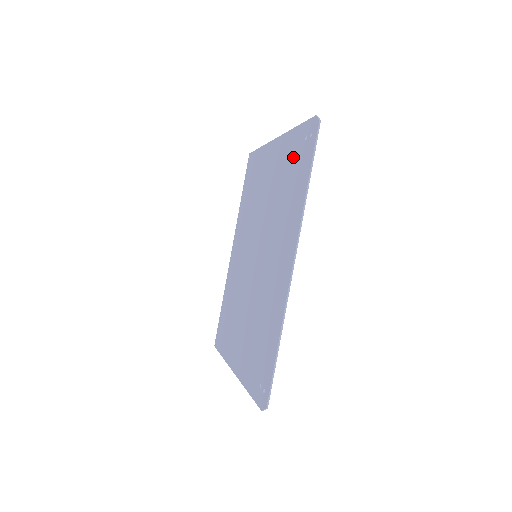
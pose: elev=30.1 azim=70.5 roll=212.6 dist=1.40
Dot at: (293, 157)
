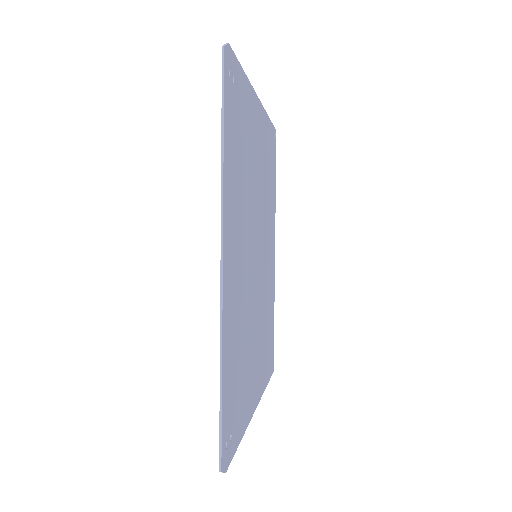
Dot at: (239, 113)
